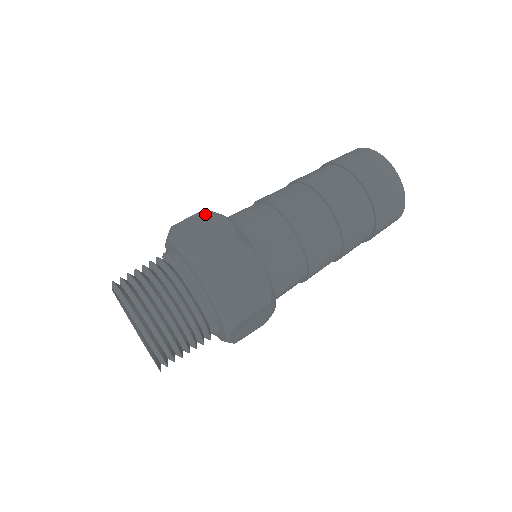
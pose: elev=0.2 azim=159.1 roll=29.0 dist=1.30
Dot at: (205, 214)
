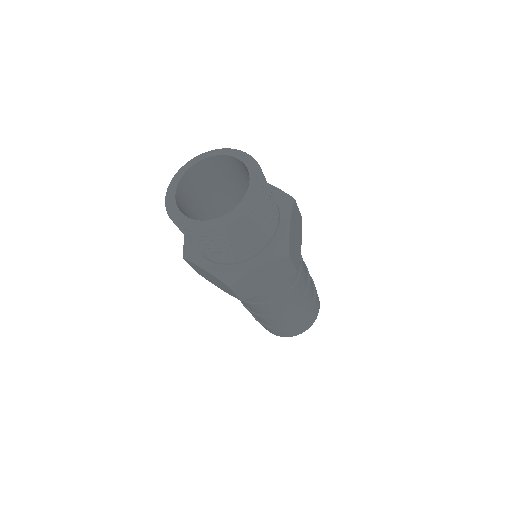
Dot at: occluded
